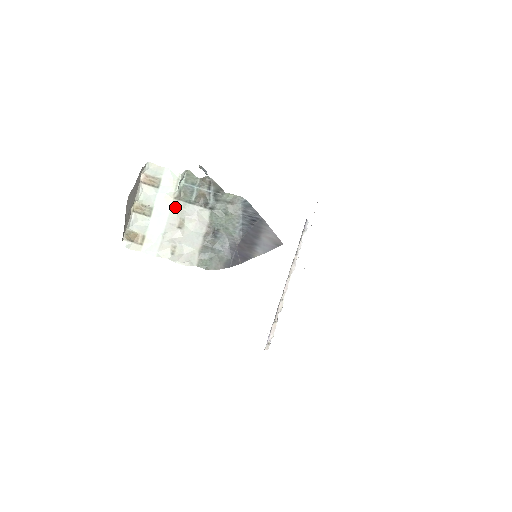
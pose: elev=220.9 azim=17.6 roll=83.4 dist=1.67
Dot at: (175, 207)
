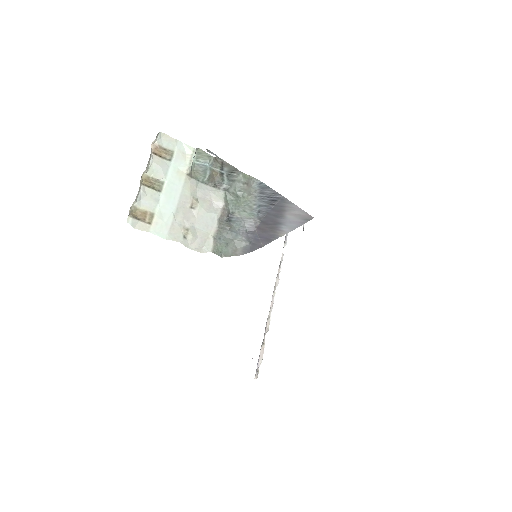
Dot at: (188, 184)
